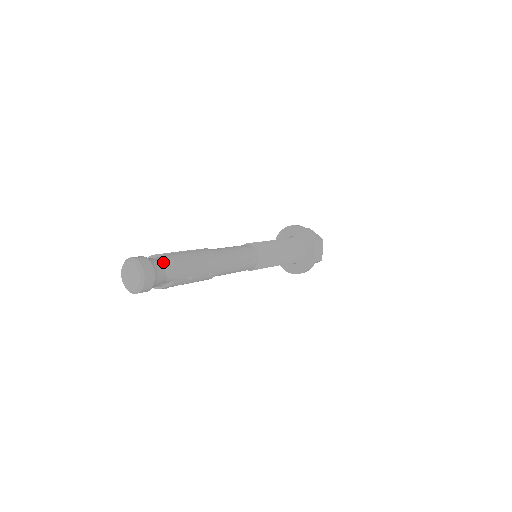
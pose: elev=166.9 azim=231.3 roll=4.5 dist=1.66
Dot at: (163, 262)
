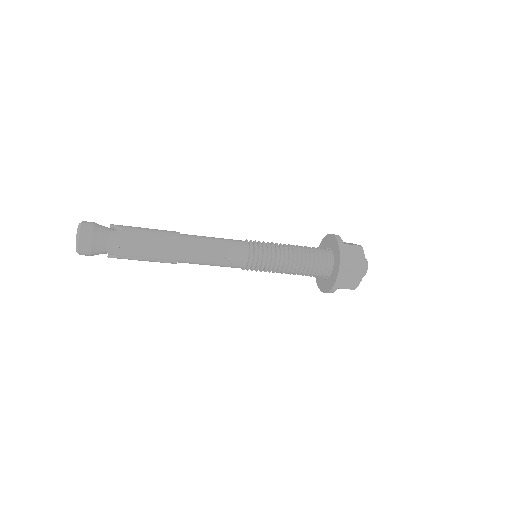
Dot at: (108, 238)
